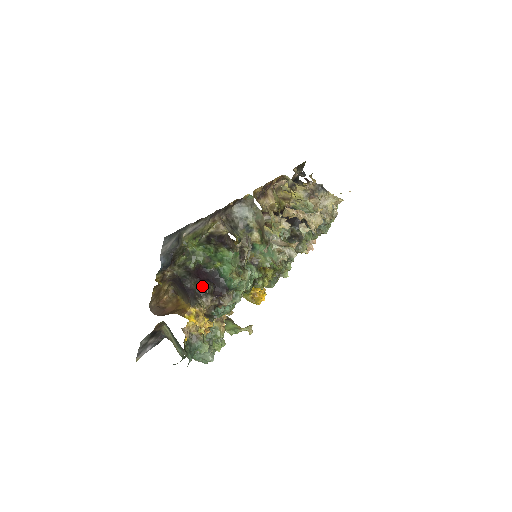
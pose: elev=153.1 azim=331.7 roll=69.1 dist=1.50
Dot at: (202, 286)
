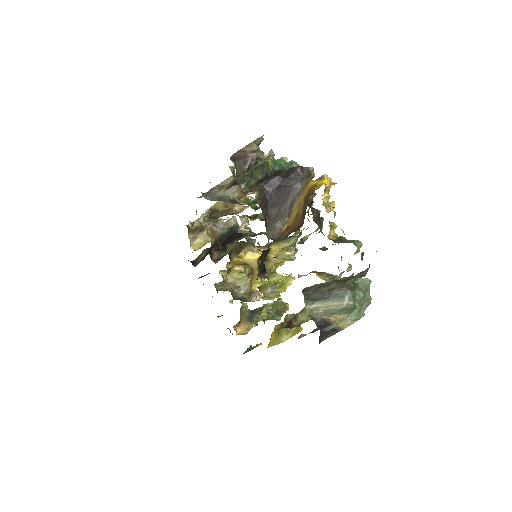
Dot at: occluded
